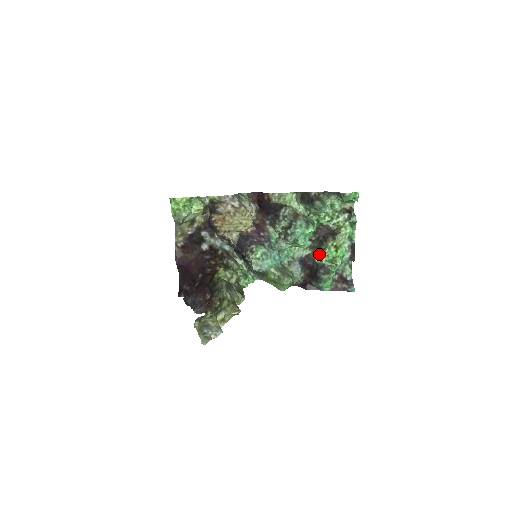
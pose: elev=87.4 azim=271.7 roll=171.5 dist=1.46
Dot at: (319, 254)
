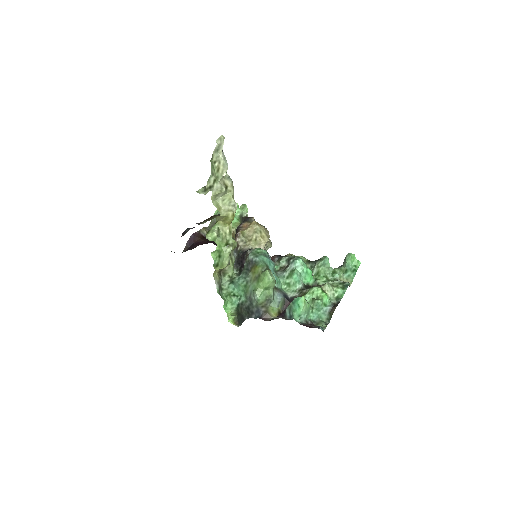
Dot at: (306, 291)
